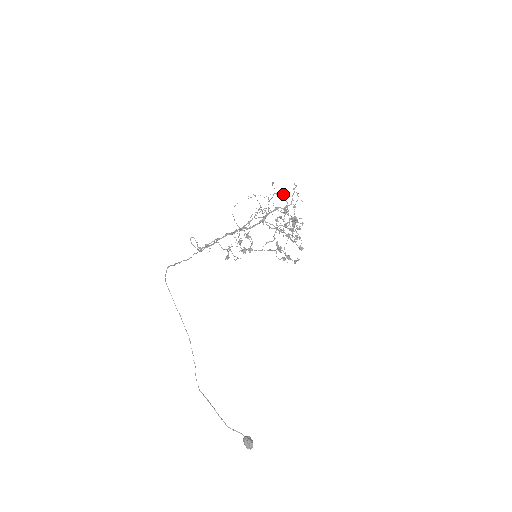
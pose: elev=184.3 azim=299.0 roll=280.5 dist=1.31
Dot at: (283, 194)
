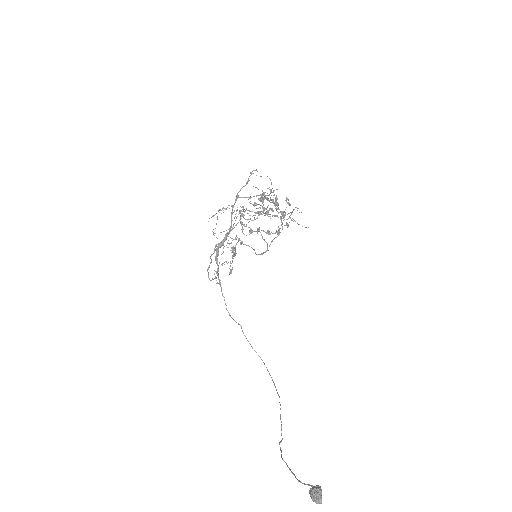
Dot at: occluded
